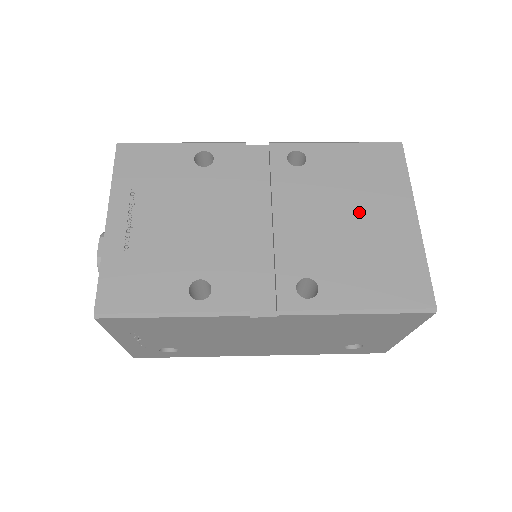
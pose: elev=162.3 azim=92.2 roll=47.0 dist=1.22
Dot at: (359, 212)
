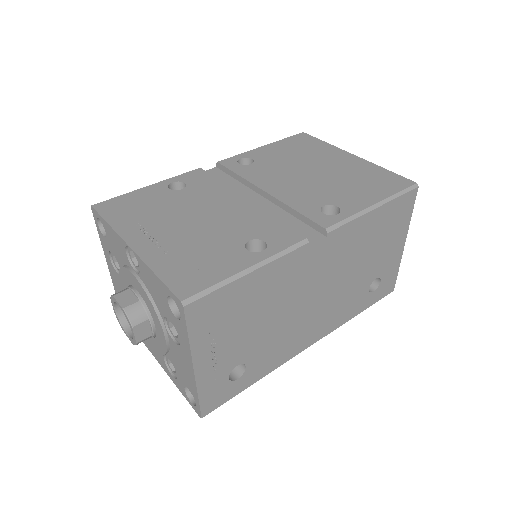
Dot at: (317, 166)
